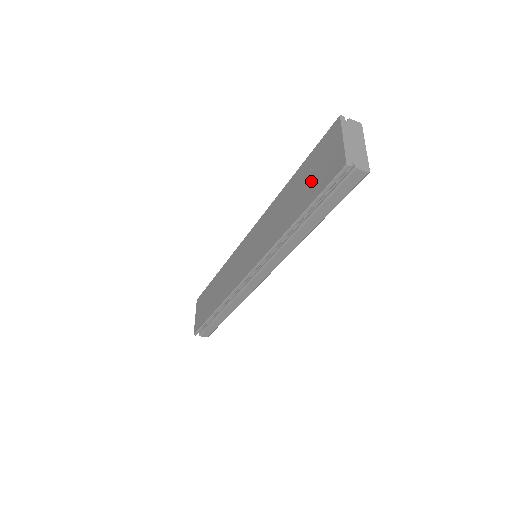
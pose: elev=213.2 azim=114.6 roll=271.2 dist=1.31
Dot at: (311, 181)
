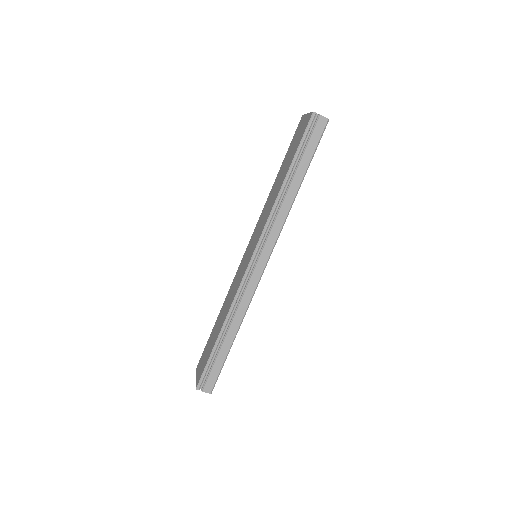
Dot at: (292, 151)
